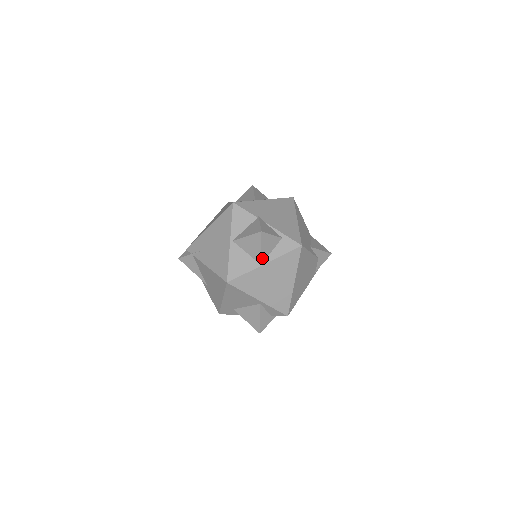
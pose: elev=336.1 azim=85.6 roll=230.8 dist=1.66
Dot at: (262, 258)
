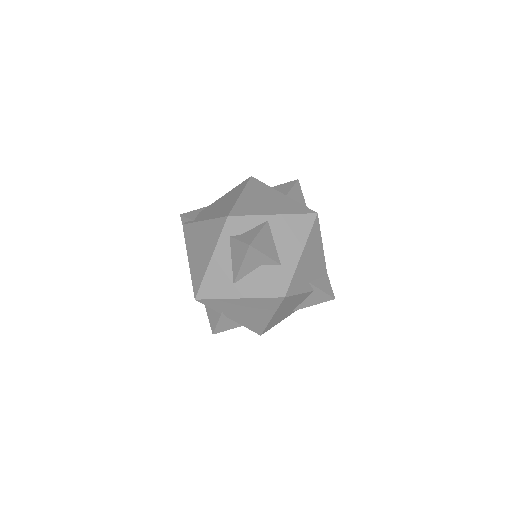
Dot at: occluded
